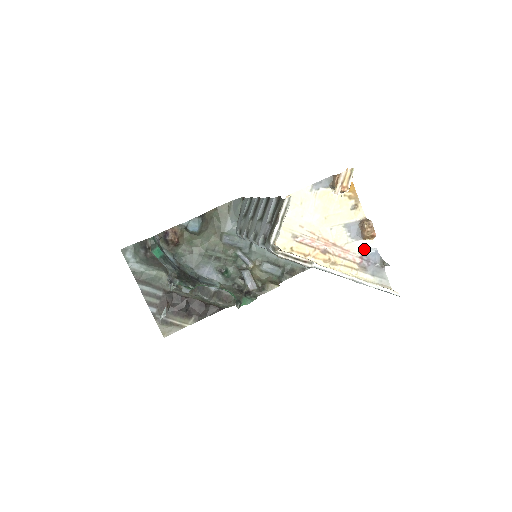
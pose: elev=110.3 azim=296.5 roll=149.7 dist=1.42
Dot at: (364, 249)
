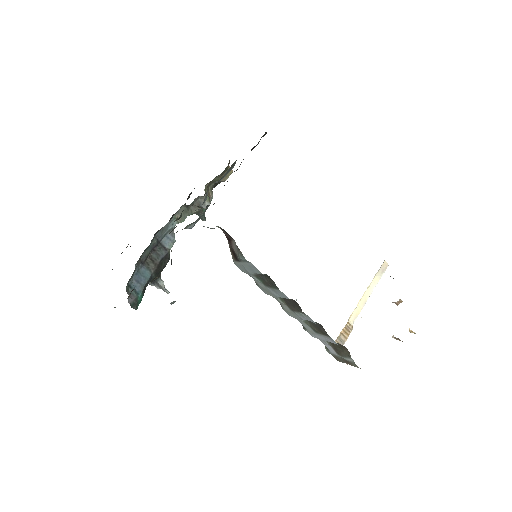
Dot at: occluded
